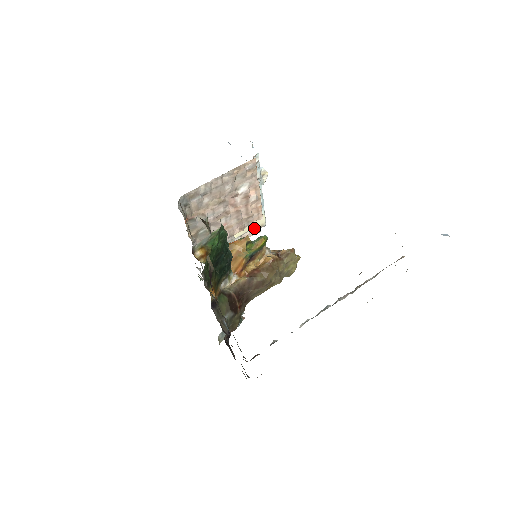
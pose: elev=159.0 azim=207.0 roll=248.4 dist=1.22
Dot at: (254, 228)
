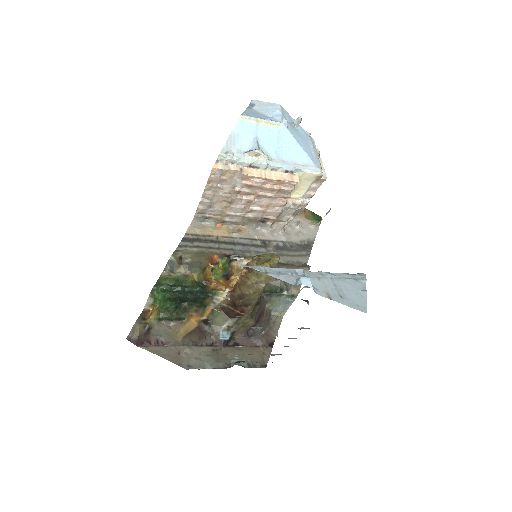
Dot at: (314, 180)
